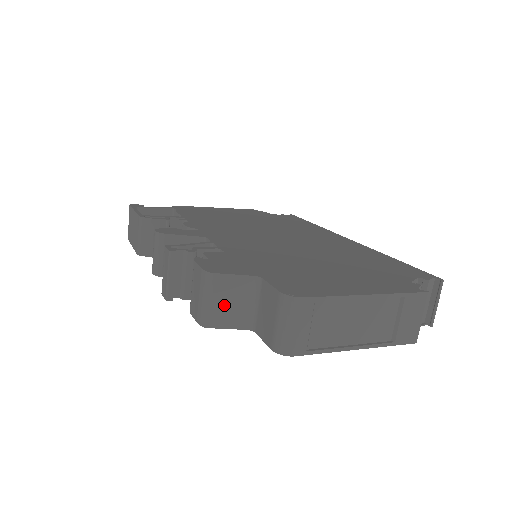
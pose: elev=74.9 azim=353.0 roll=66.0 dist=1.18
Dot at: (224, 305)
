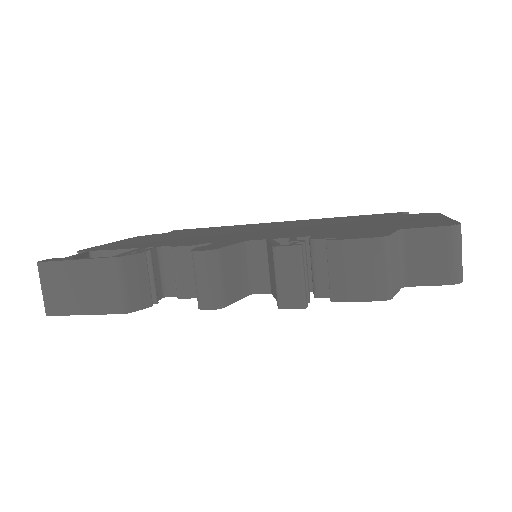
Dot at: (394, 268)
